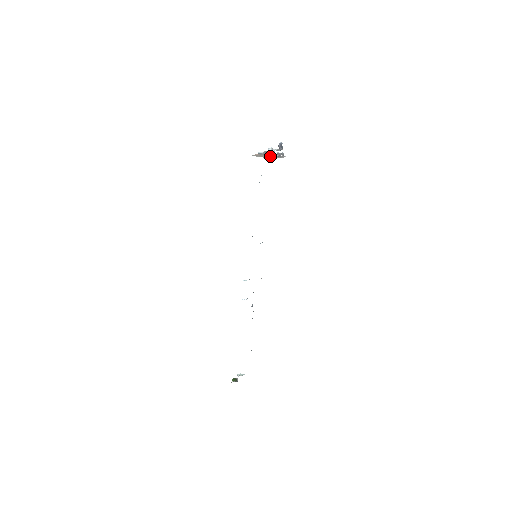
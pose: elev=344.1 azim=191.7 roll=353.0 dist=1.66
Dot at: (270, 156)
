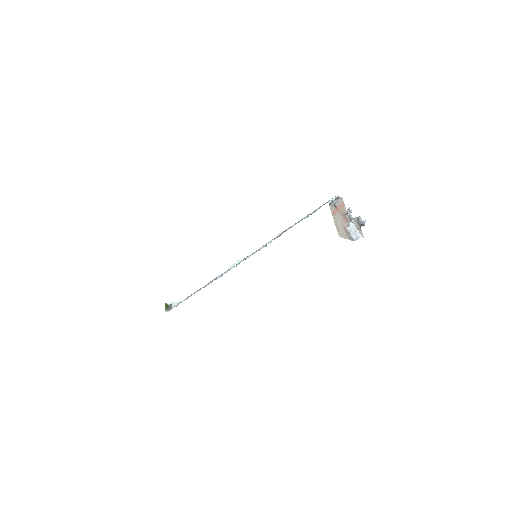
Dot at: (350, 233)
